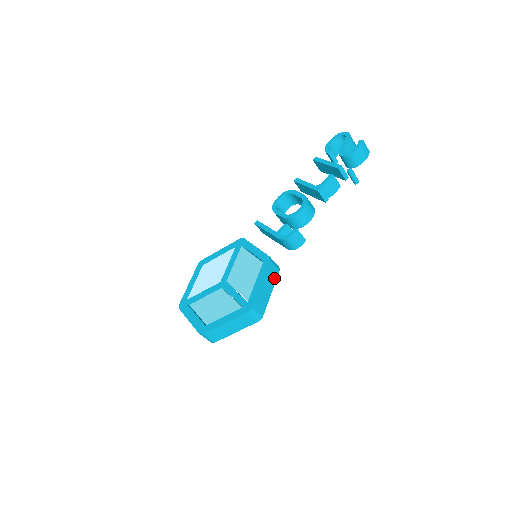
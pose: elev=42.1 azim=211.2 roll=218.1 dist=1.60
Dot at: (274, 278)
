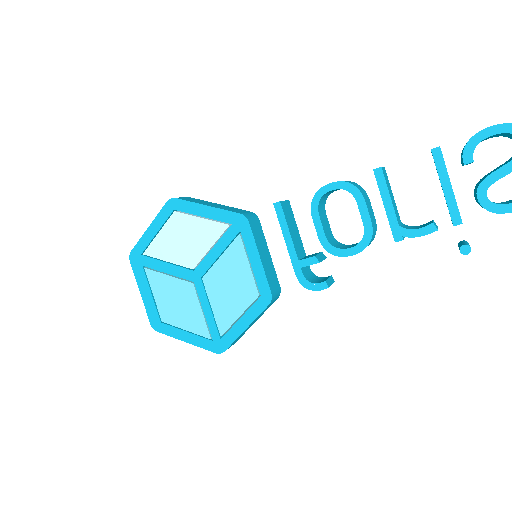
Dot at: (267, 308)
